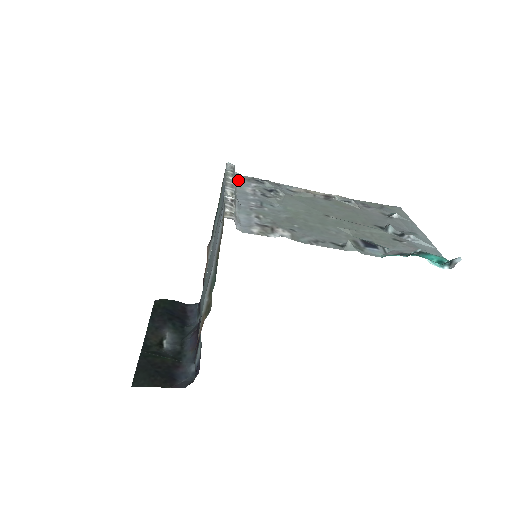
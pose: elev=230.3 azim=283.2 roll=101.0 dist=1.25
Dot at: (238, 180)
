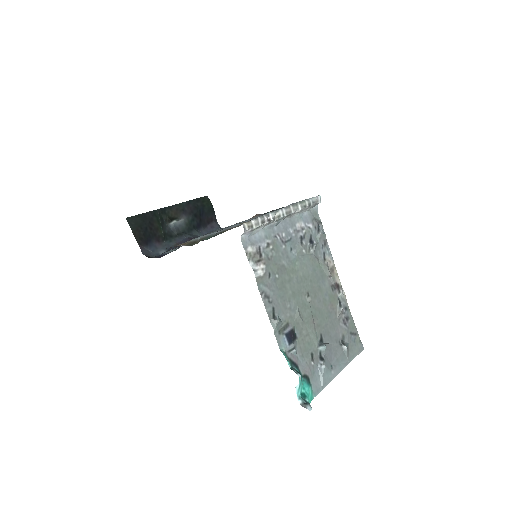
Dot at: (308, 212)
